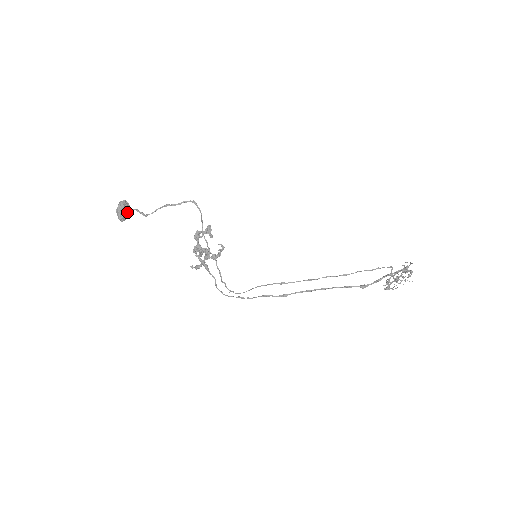
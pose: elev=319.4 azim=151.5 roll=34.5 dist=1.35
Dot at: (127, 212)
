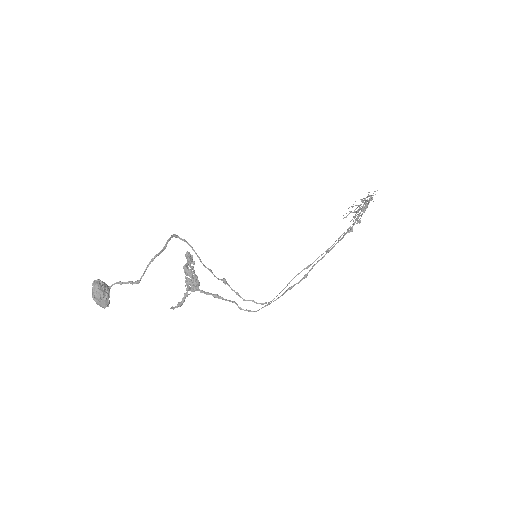
Dot at: (109, 292)
